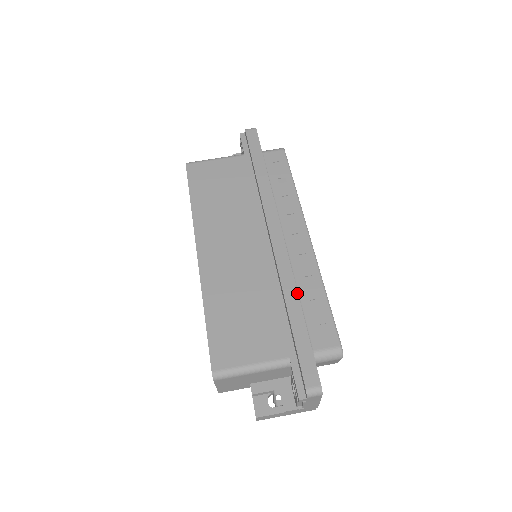
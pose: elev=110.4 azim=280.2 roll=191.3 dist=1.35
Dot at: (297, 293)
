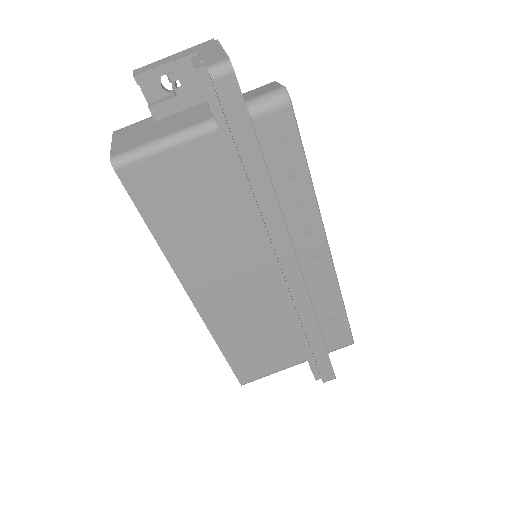
Dot at: (317, 323)
